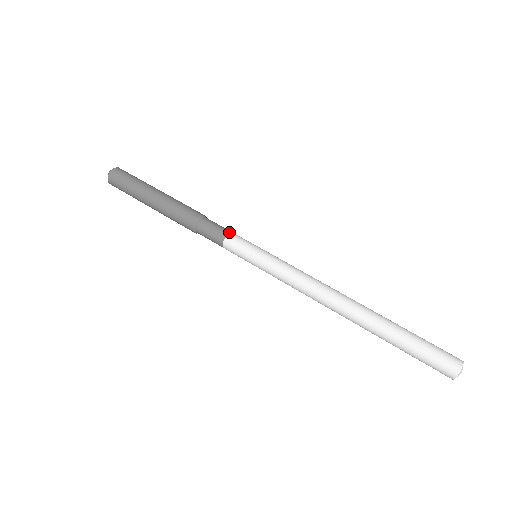
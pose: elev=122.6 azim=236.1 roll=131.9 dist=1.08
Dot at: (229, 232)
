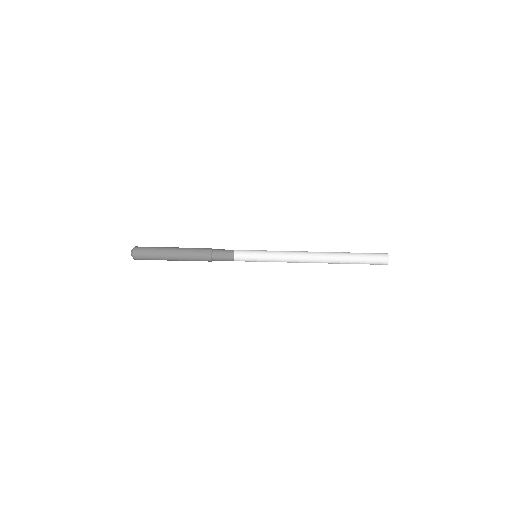
Dot at: (233, 257)
